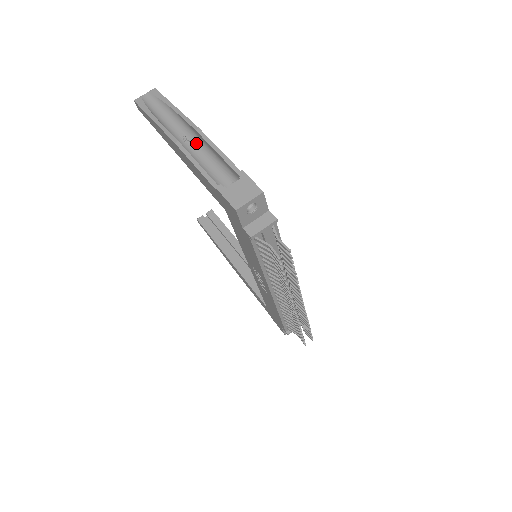
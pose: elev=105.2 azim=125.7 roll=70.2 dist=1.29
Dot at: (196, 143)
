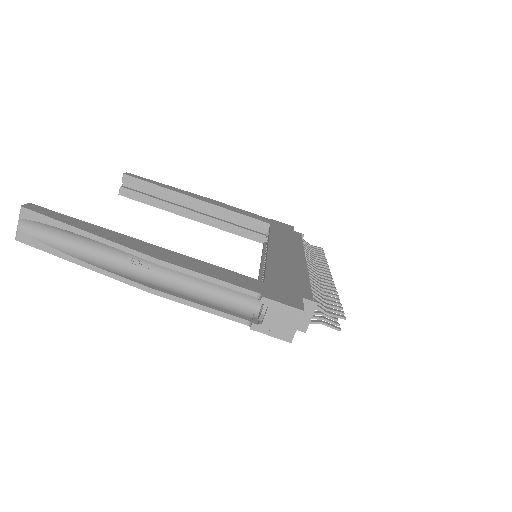
Dot at: occluded
